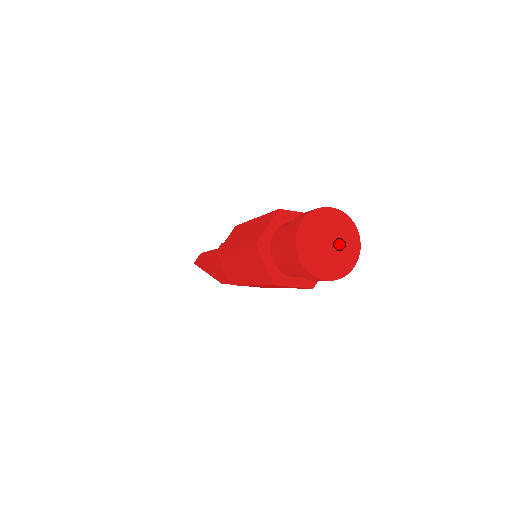
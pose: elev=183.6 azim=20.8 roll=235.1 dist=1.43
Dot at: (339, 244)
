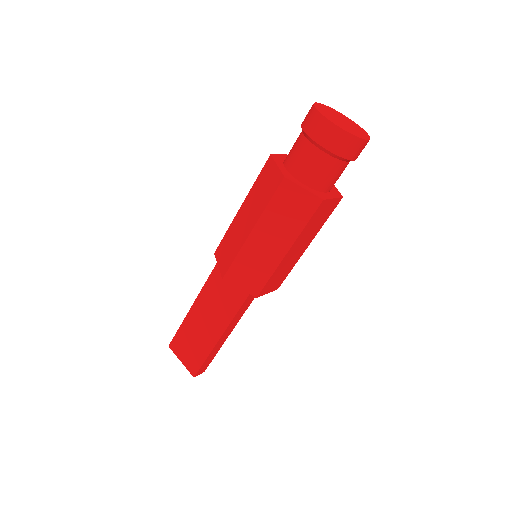
Dot at: (351, 126)
